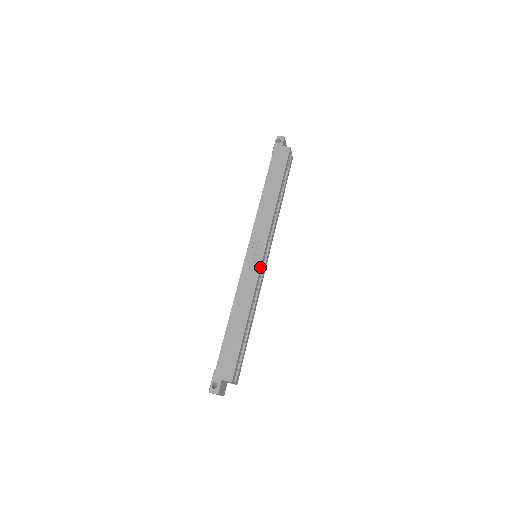
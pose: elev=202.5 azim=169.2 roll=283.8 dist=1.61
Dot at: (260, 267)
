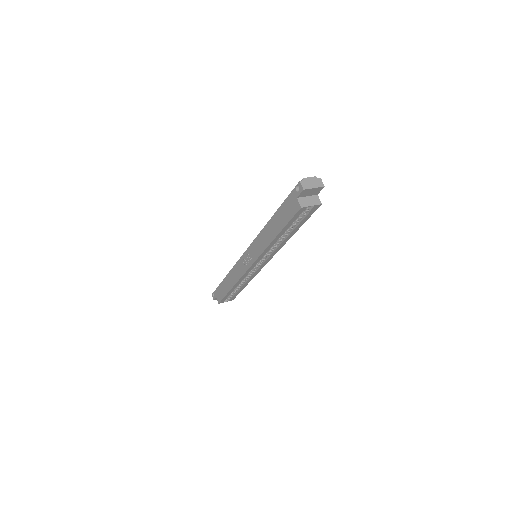
Dot at: (246, 271)
